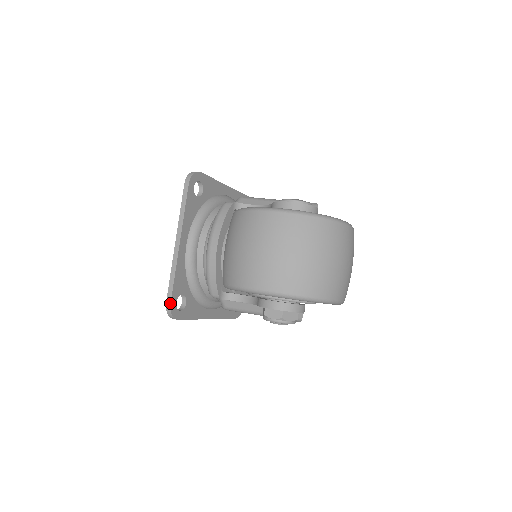
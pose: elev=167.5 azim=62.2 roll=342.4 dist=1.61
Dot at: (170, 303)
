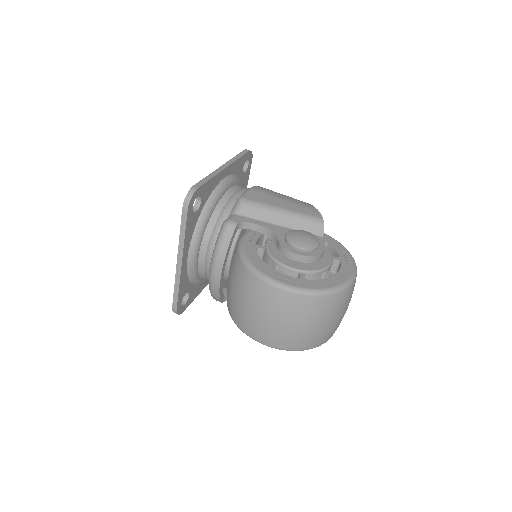
Dot at: (176, 309)
